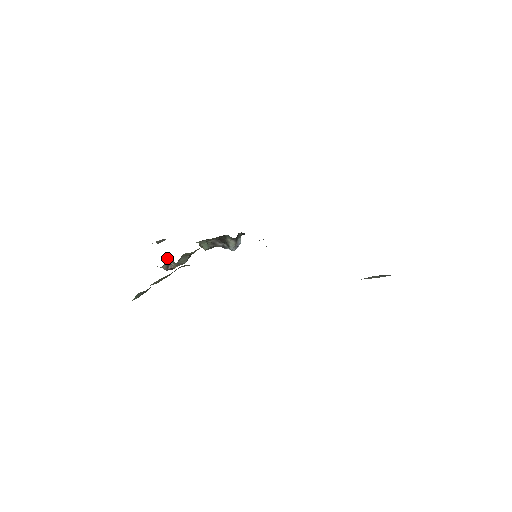
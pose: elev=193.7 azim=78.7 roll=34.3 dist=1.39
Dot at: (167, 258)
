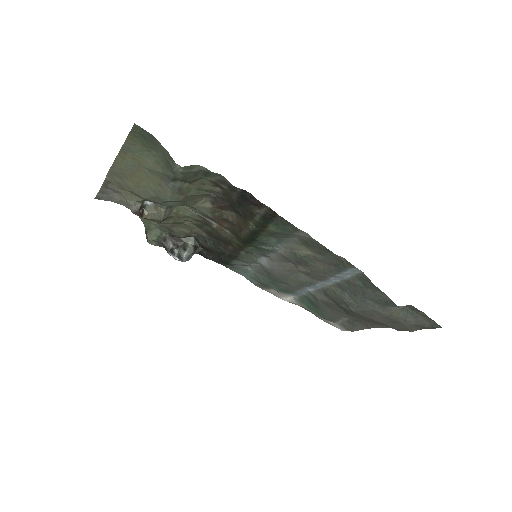
Dot at: occluded
